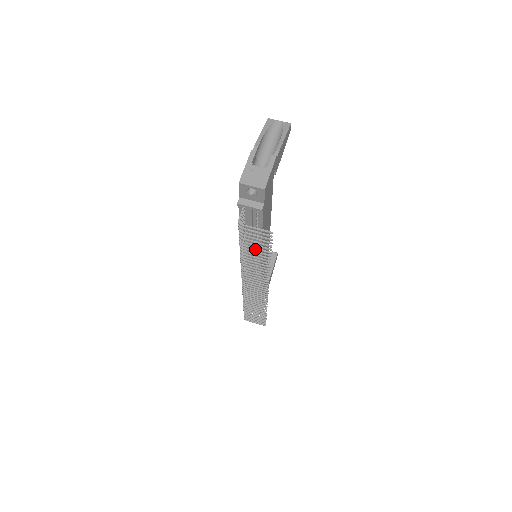
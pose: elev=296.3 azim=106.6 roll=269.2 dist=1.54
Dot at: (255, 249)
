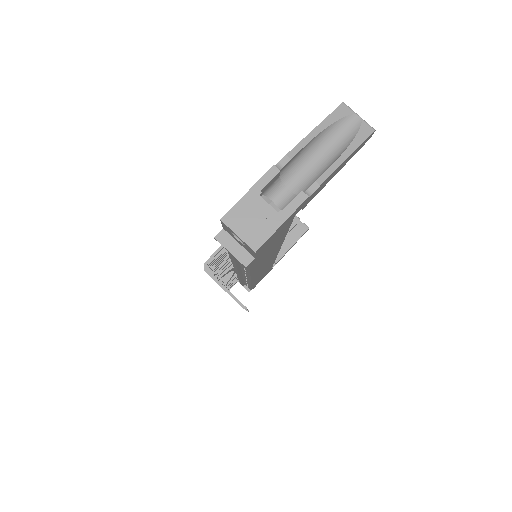
Dot at: occluded
